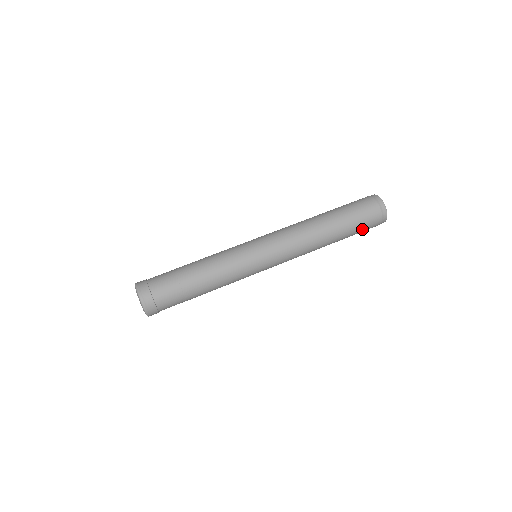
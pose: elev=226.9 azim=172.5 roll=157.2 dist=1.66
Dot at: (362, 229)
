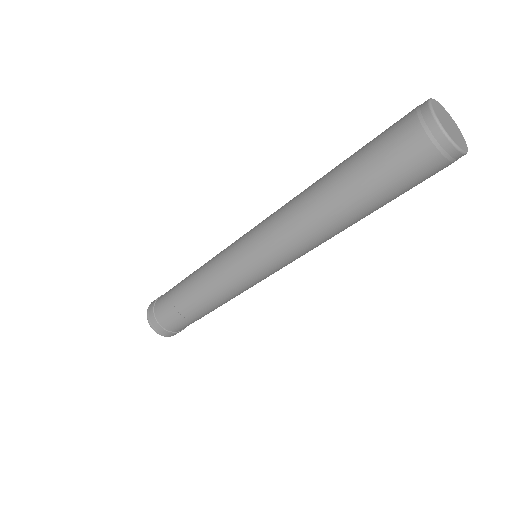
Dot at: (413, 186)
